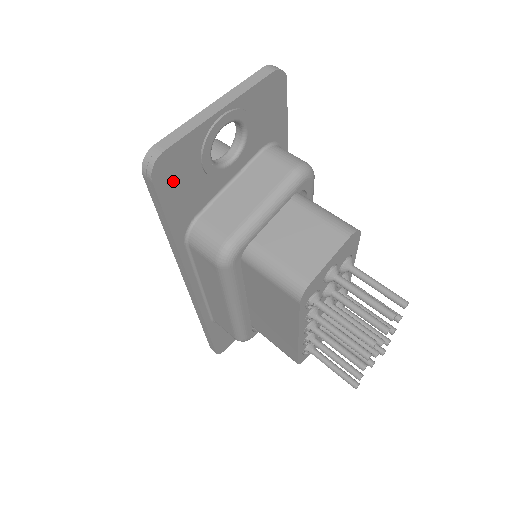
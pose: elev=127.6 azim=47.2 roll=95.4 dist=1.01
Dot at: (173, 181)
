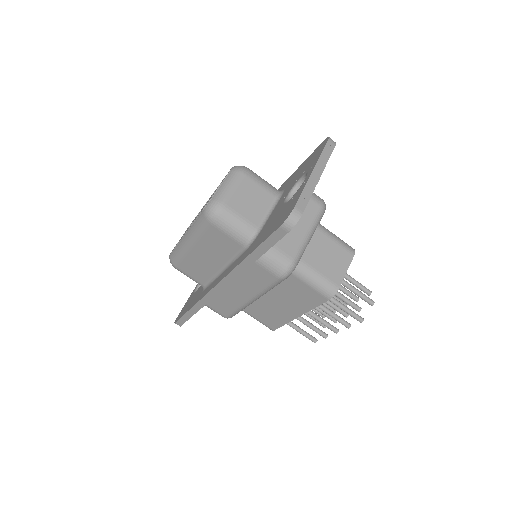
Dot at: occluded
